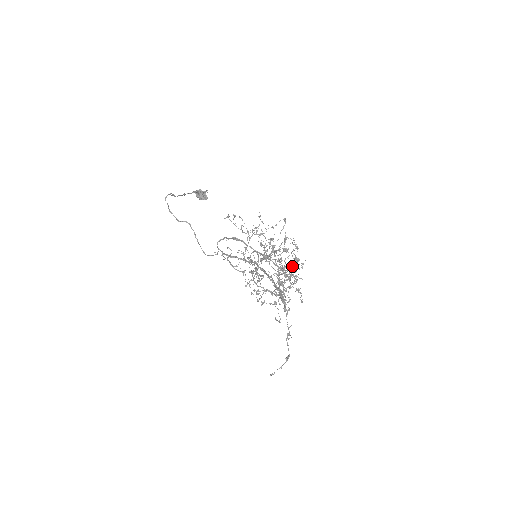
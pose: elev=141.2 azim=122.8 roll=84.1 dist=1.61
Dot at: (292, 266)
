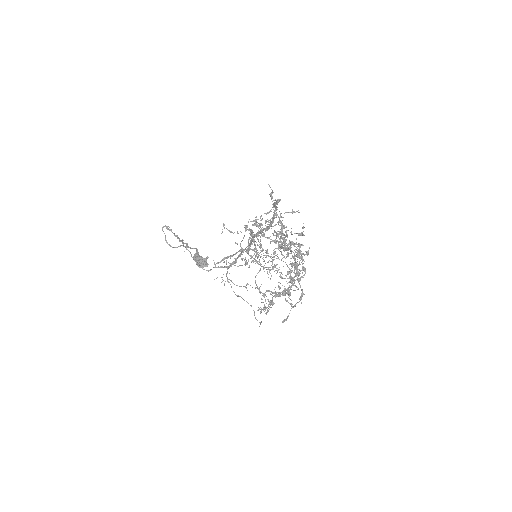
Dot at: (294, 243)
